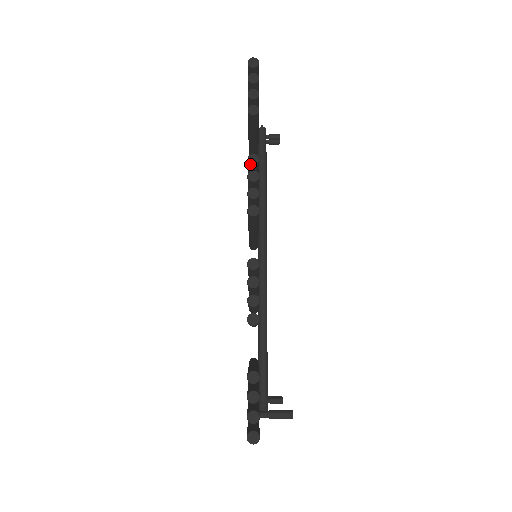
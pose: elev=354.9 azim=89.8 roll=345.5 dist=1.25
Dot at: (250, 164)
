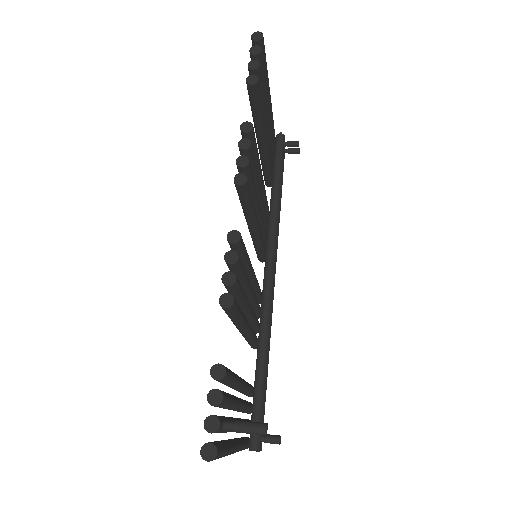
Dot at: (242, 132)
